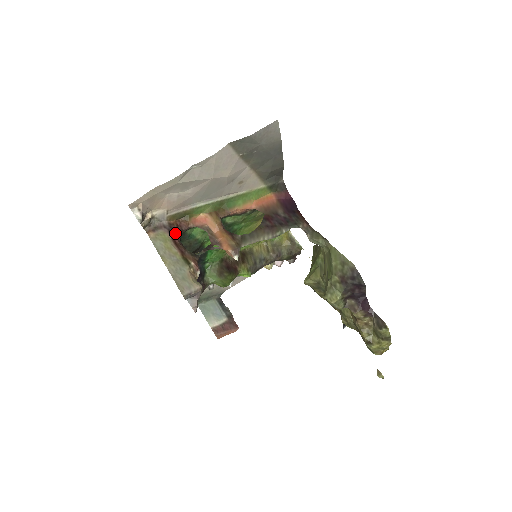
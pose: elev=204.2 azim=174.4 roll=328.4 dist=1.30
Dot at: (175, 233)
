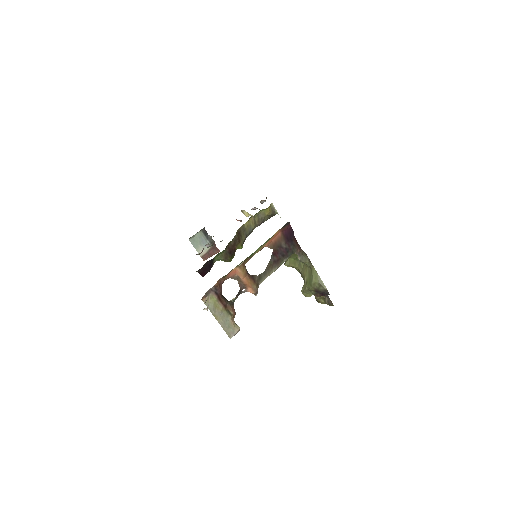
Dot at: (219, 293)
